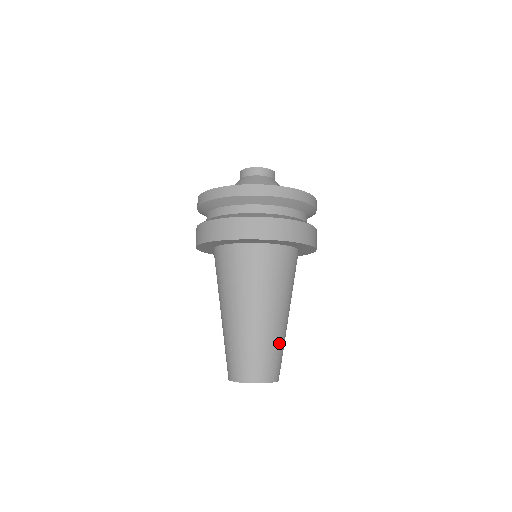
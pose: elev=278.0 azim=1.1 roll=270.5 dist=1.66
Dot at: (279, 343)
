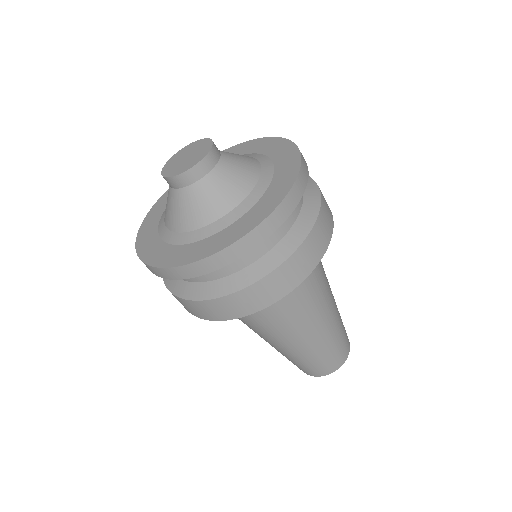
Dot at: (306, 357)
